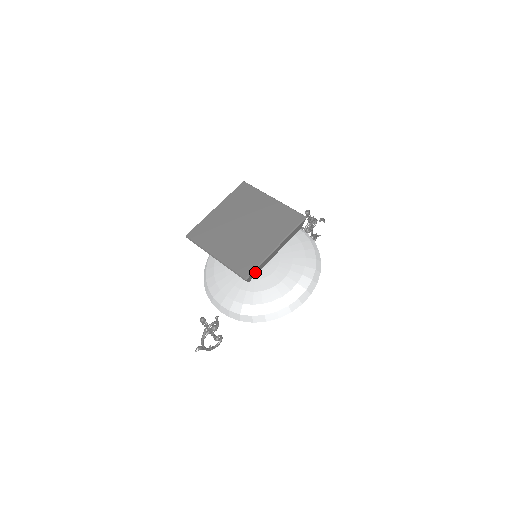
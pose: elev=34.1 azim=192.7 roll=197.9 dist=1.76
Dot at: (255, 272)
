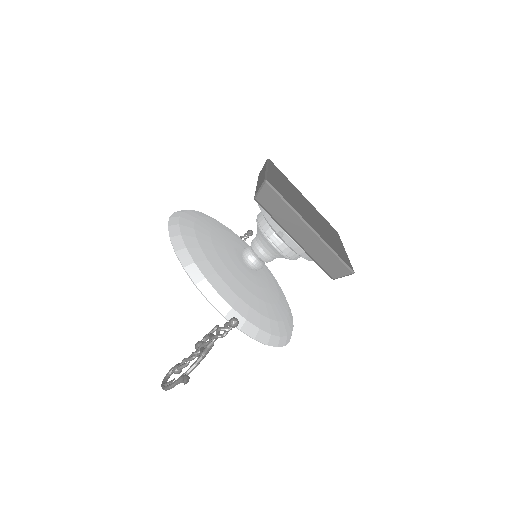
Dot at: occluded
